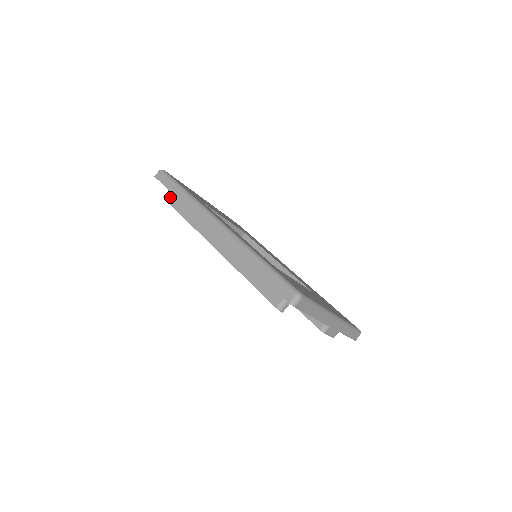
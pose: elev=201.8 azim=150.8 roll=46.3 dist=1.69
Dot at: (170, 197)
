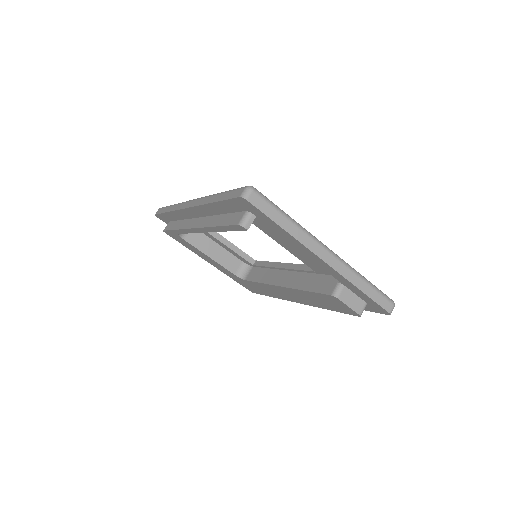
Dot at: (168, 226)
